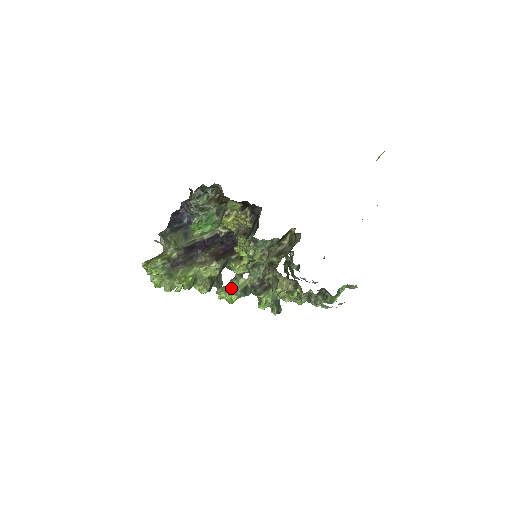
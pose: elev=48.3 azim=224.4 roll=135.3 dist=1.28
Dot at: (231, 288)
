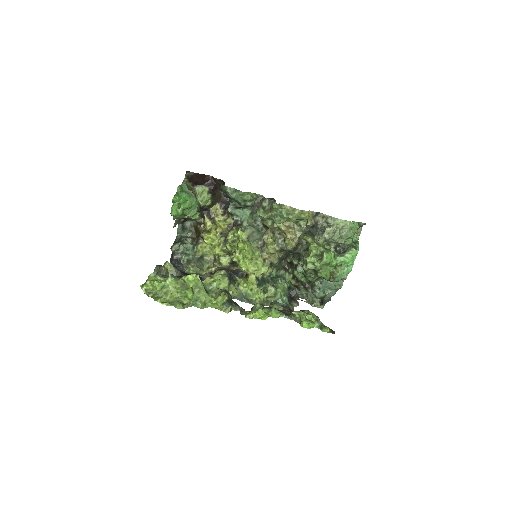
Dot at: (255, 310)
